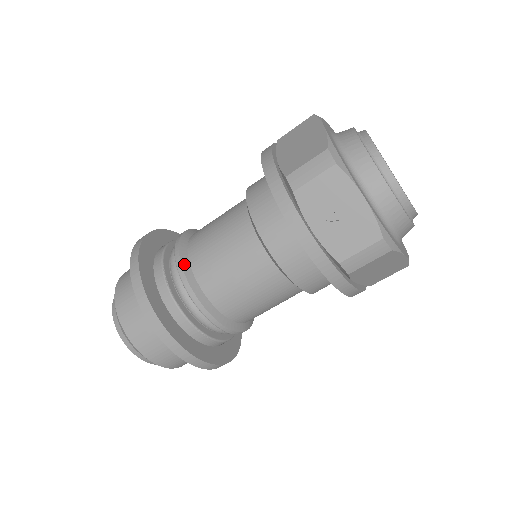
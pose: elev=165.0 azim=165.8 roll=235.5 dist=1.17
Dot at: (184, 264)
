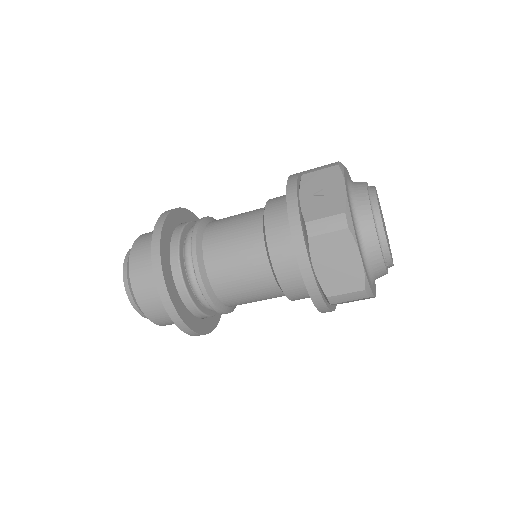
Dot at: (205, 220)
